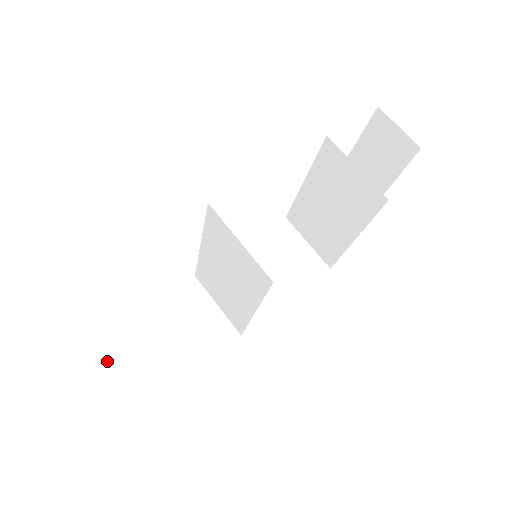
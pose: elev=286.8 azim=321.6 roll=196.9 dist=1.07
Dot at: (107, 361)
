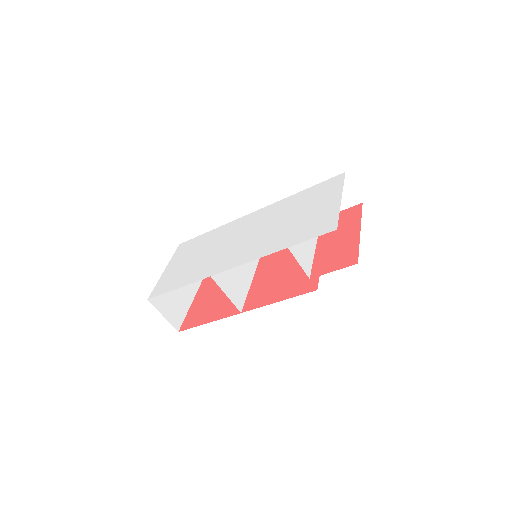
Dot at: occluded
